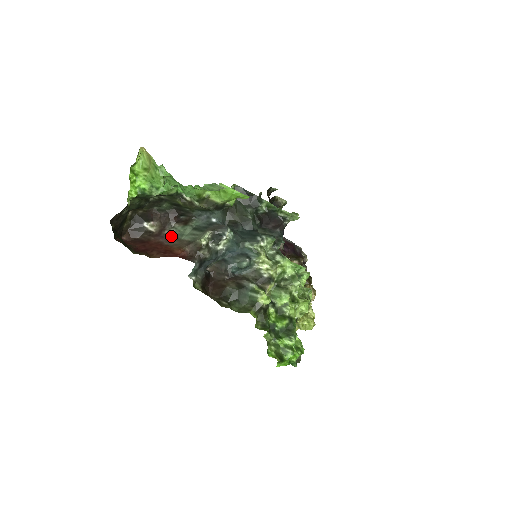
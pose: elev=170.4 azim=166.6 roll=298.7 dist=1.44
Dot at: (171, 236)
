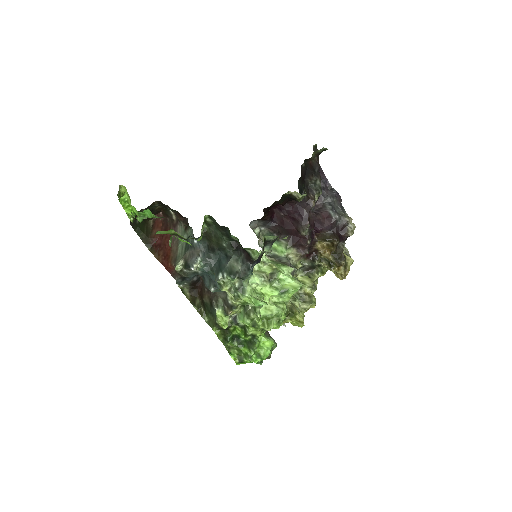
Dot at: (177, 236)
